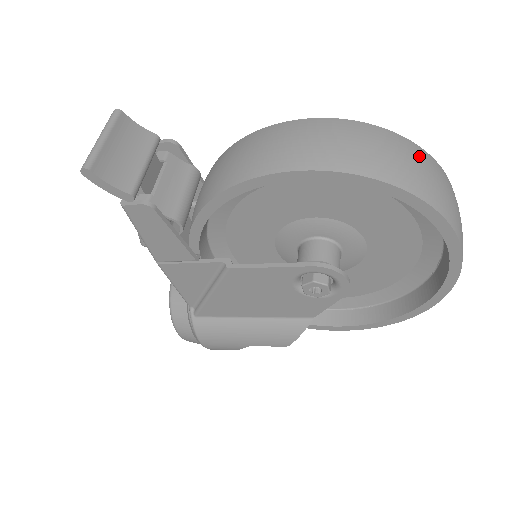
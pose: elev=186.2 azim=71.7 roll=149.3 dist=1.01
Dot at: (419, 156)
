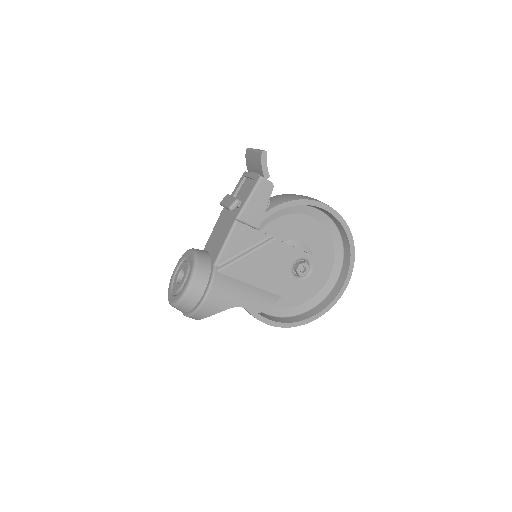
Dot at: occluded
